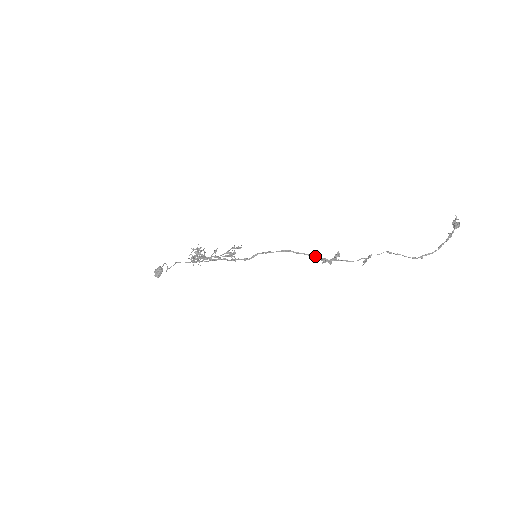
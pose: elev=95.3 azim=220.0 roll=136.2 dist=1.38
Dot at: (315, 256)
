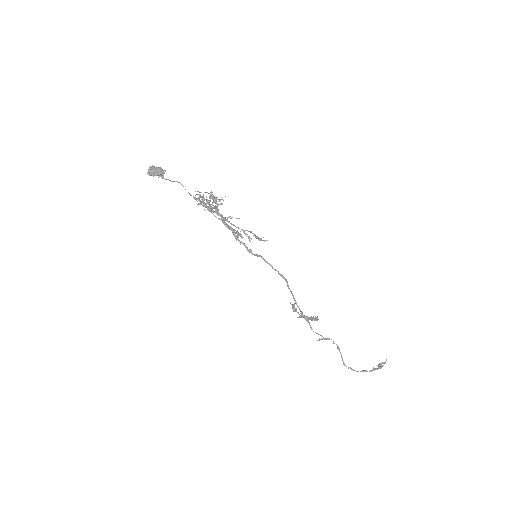
Dot at: occluded
